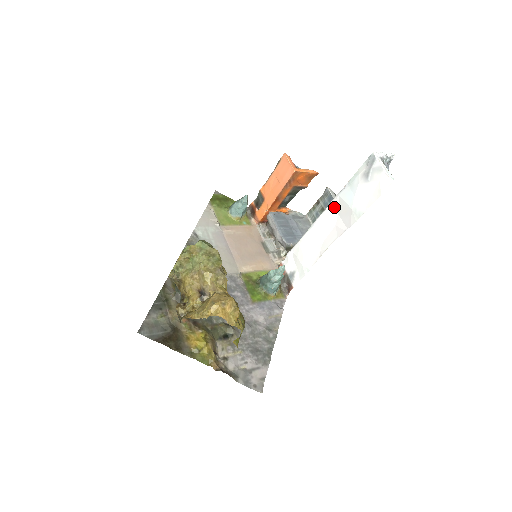
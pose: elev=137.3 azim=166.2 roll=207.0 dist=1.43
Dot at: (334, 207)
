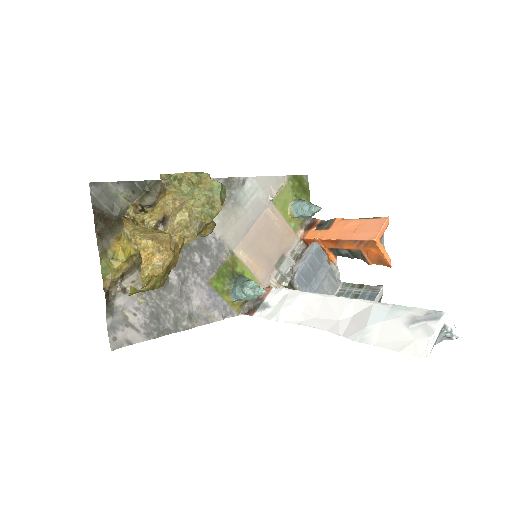
Dot at: (358, 306)
